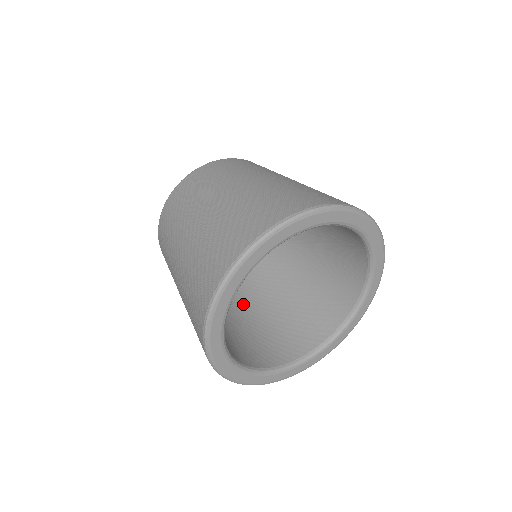
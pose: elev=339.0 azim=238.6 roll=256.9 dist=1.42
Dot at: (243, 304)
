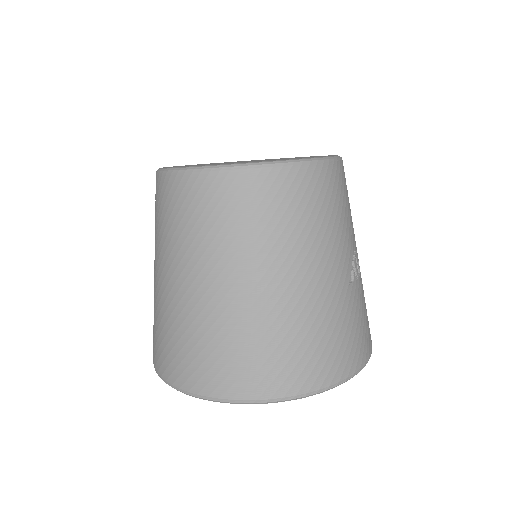
Dot at: occluded
